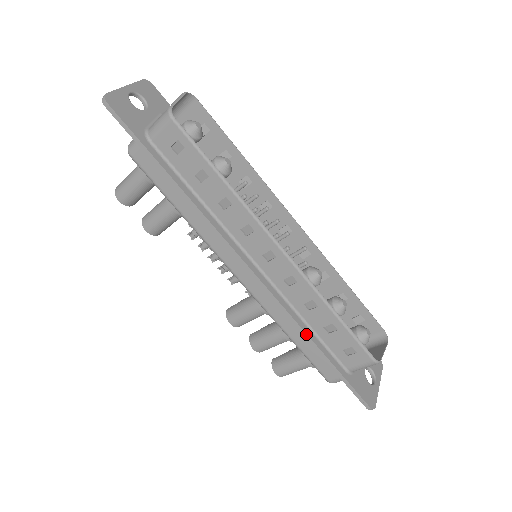
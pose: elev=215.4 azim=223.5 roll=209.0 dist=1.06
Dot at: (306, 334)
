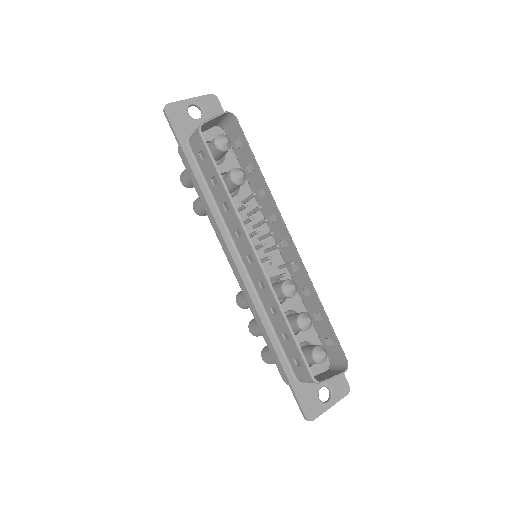
Dot at: (266, 333)
